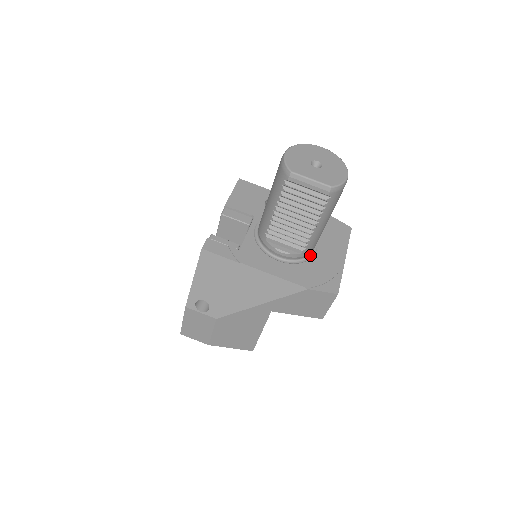
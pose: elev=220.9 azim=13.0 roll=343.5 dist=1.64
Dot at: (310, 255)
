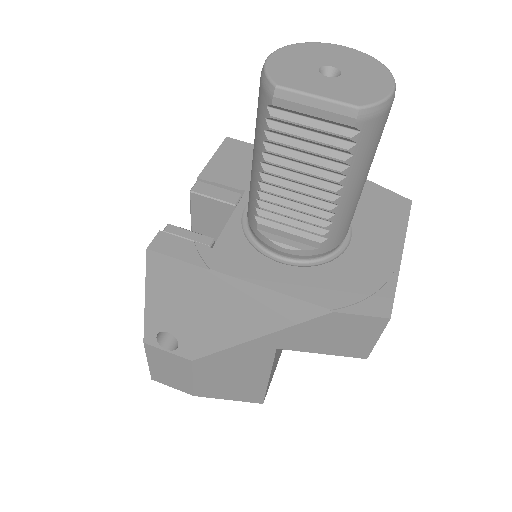
Dot at: (338, 250)
